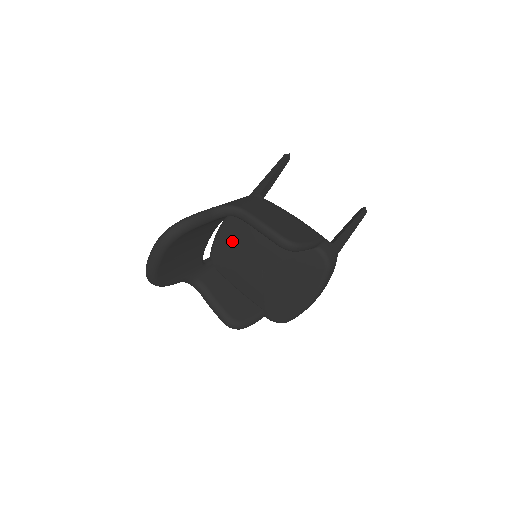
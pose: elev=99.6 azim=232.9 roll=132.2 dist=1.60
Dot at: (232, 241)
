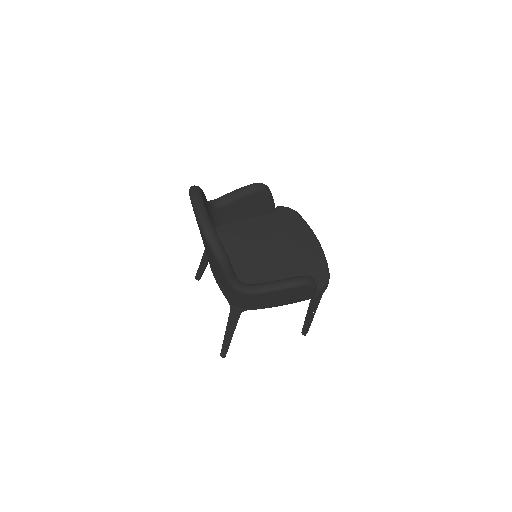
Dot at: (231, 255)
